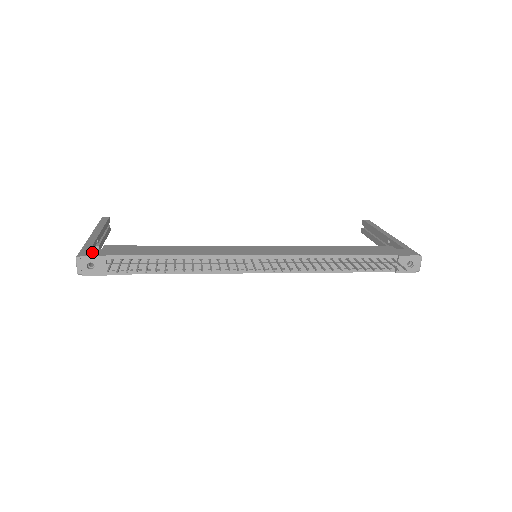
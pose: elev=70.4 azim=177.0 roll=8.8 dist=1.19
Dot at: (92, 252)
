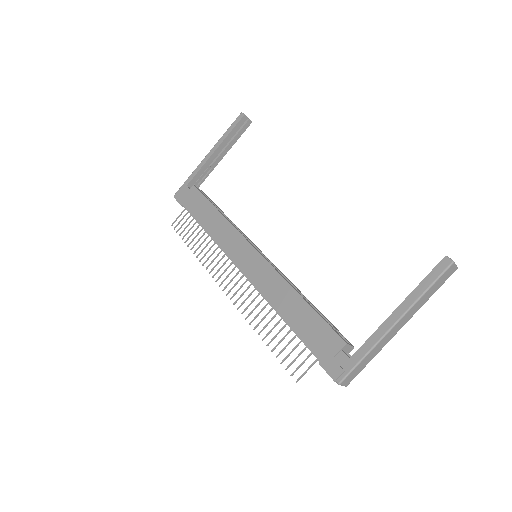
Dot at: (181, 194)
